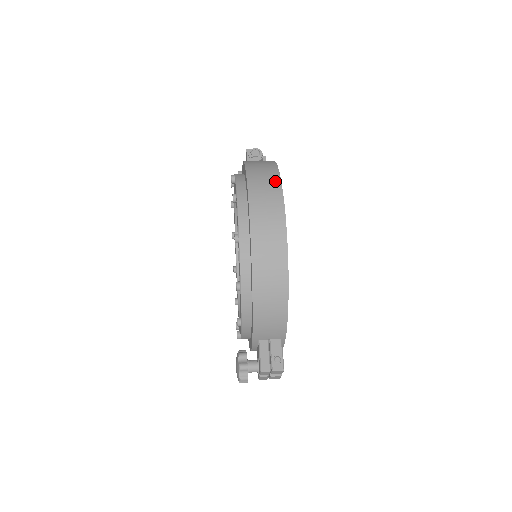
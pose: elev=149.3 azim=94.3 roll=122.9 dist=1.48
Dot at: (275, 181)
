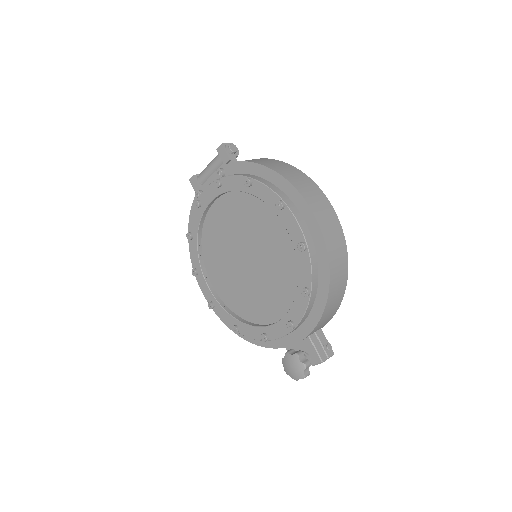
Dot at: (313, 184)
